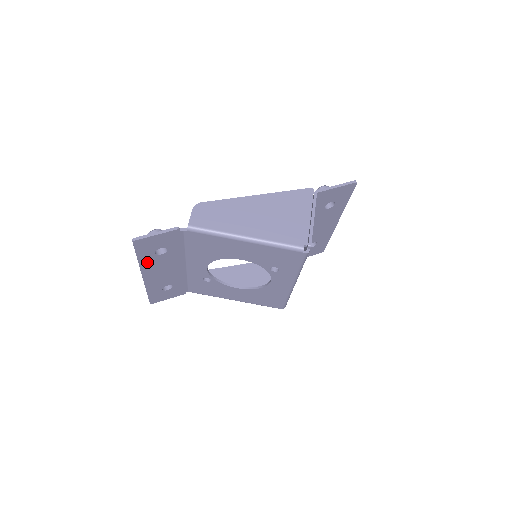
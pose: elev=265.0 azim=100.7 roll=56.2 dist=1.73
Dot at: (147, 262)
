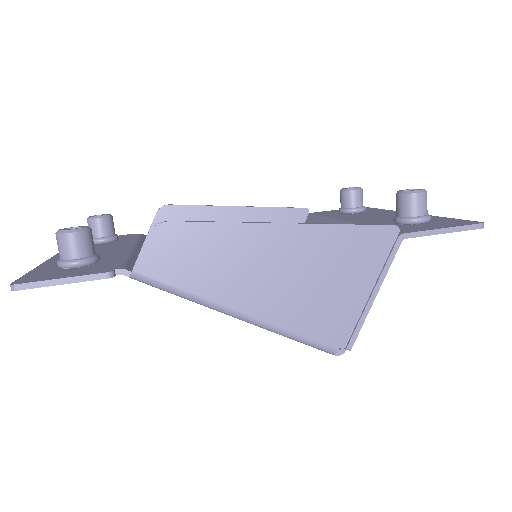
Dot at: occluded
